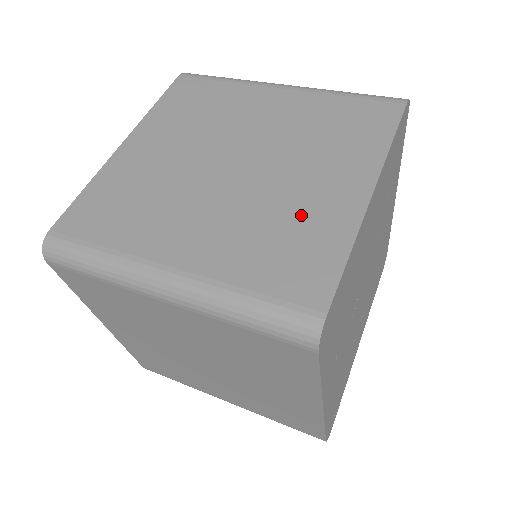
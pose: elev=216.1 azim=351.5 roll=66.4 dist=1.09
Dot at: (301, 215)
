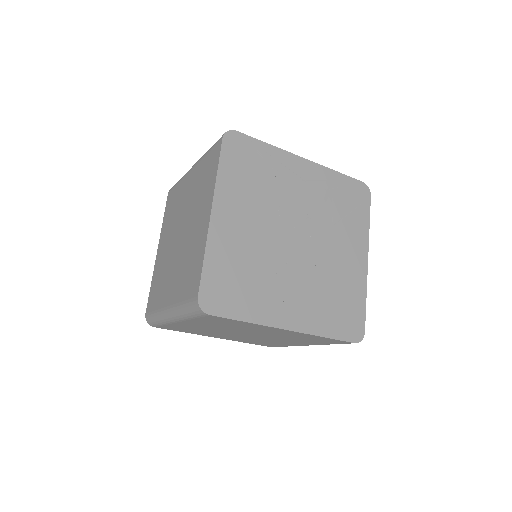
Dot at: (194, 248)
